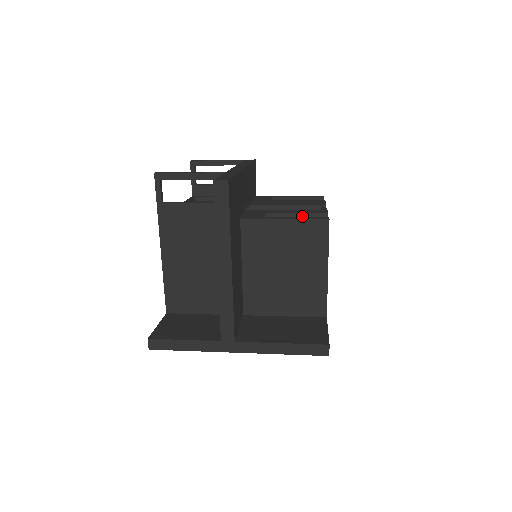
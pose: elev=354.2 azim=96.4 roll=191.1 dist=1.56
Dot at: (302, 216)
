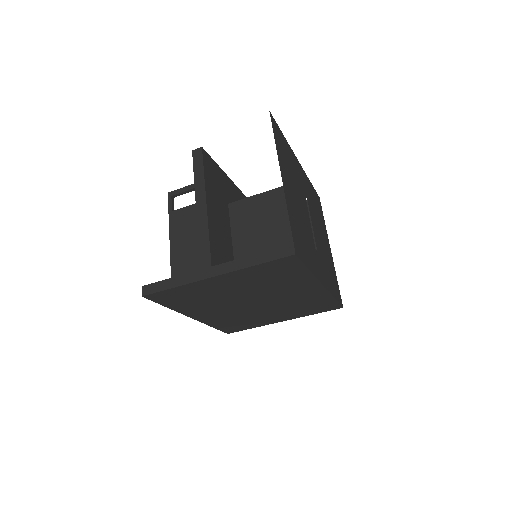
Dot at: occluded
